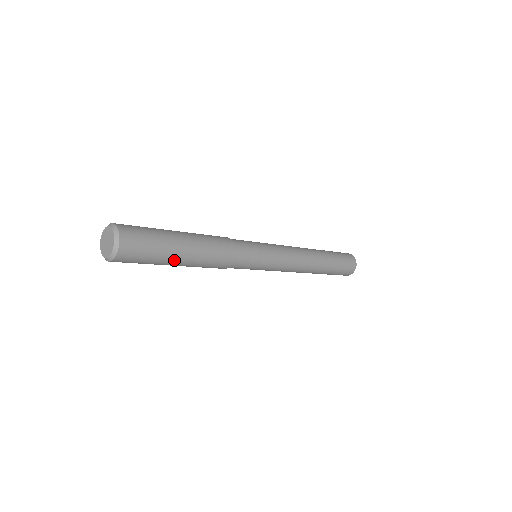
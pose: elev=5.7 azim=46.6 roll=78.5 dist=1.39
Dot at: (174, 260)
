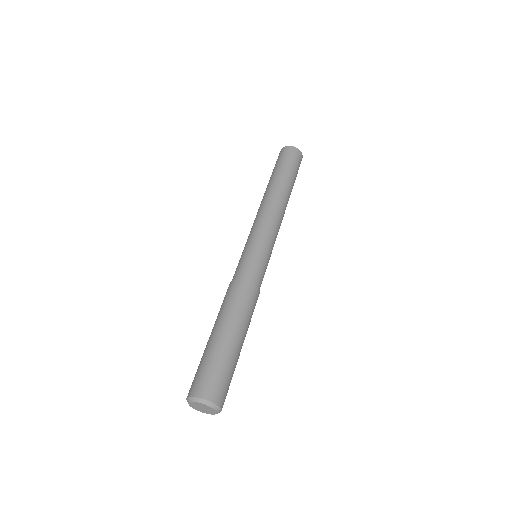
Dot at: occluded
